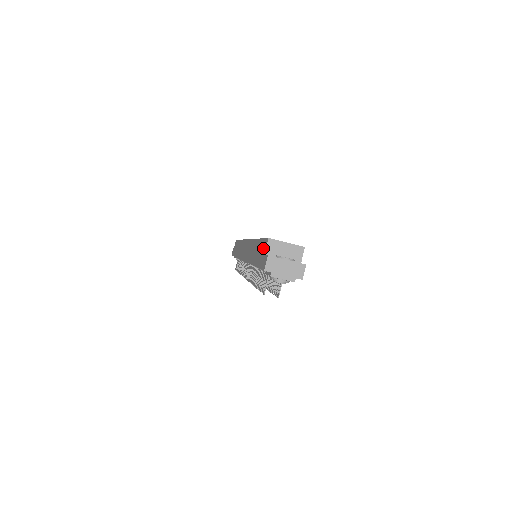
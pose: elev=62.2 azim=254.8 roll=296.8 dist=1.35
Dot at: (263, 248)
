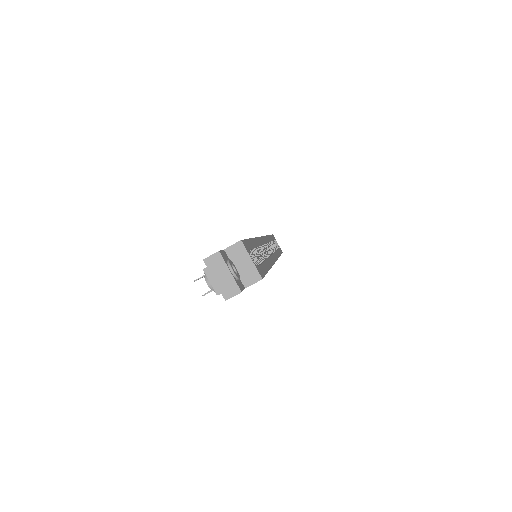
Dot at: occluded
